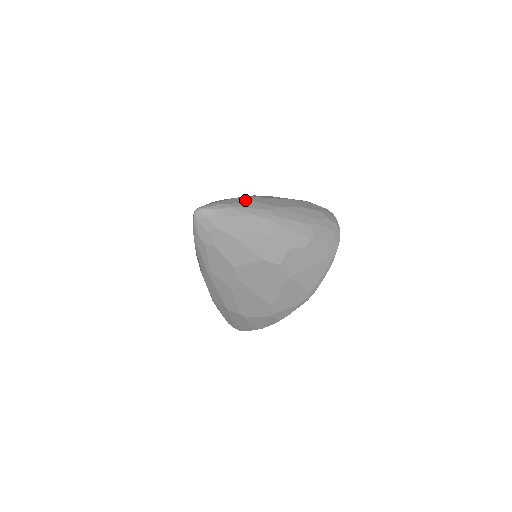
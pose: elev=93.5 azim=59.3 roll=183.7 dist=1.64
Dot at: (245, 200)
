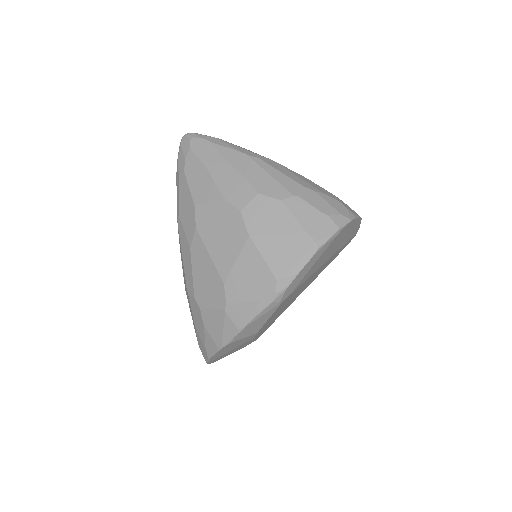
Dot at: occluded
